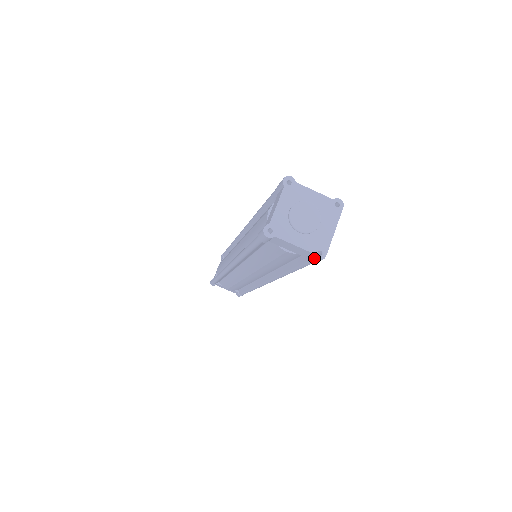
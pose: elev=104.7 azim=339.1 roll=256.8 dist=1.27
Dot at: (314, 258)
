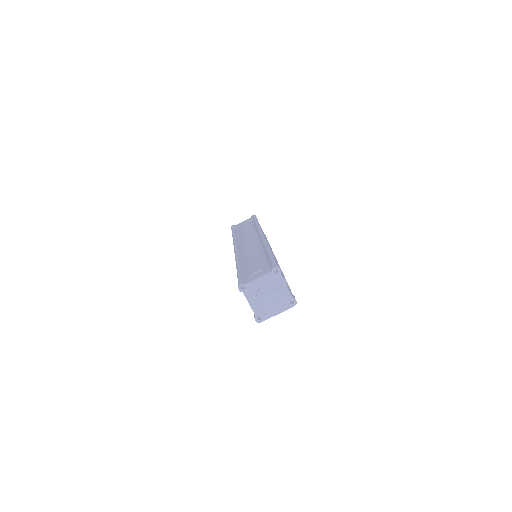
Dot at: (255, 318)
